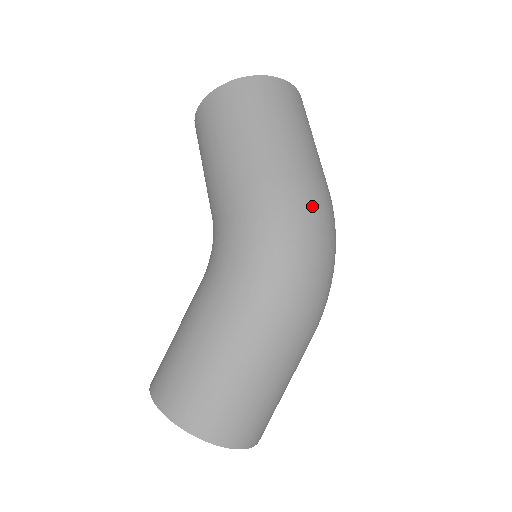
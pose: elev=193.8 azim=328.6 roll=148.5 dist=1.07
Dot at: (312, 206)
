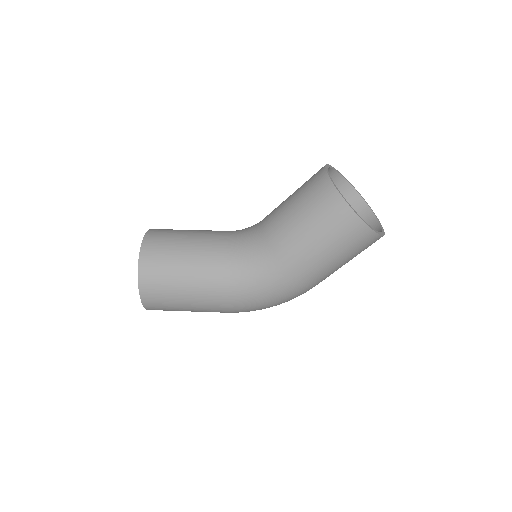
Dot at: occluded
